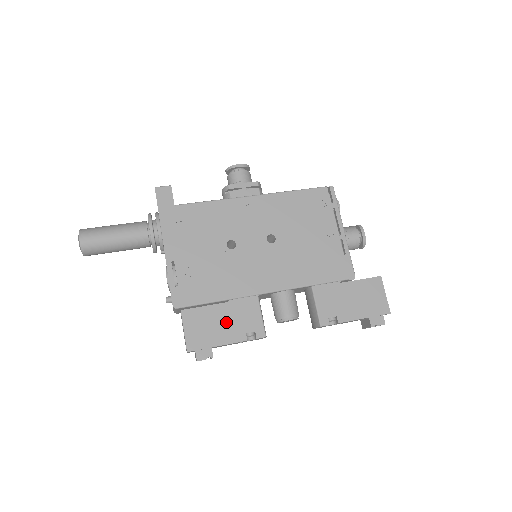
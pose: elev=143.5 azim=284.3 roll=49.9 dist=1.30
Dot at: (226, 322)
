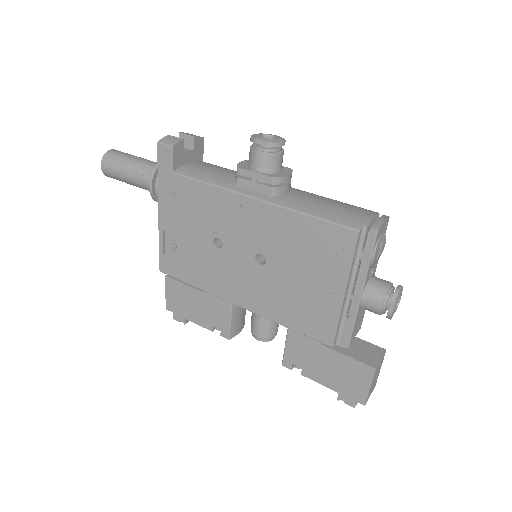
Dot at: (199, 307)
